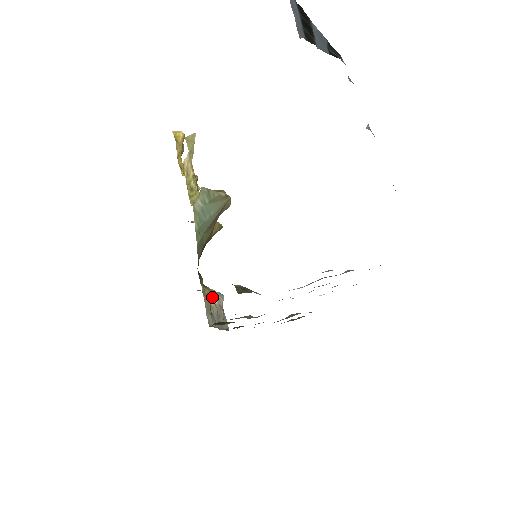
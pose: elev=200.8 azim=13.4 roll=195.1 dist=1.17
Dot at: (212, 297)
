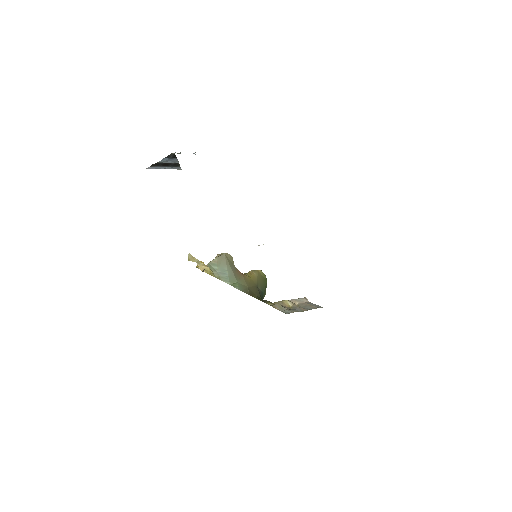
Dot at: (287, 303)
